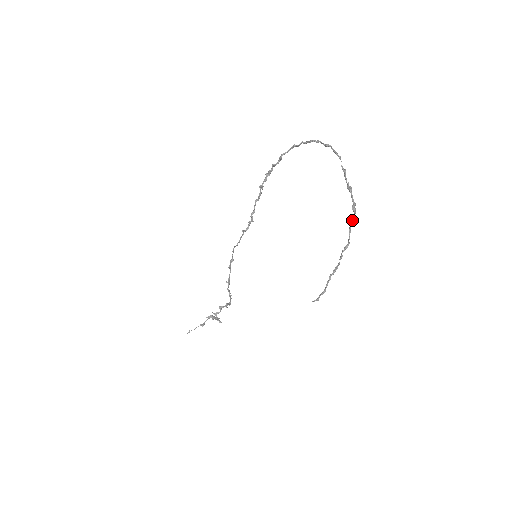
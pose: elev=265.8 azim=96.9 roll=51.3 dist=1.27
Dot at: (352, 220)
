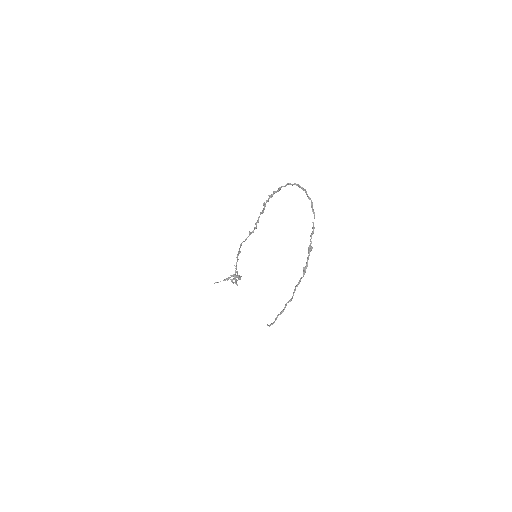
Dot at: (299, 281)
